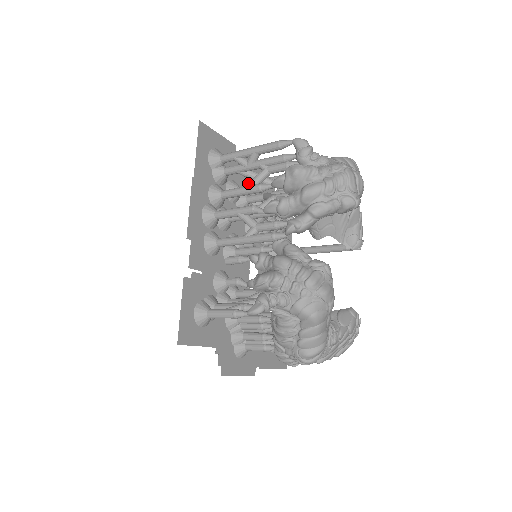
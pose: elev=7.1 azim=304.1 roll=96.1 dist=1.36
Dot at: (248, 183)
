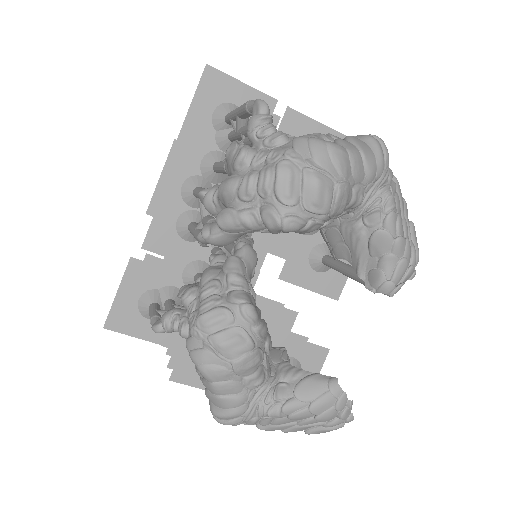
Dot at: occluded
